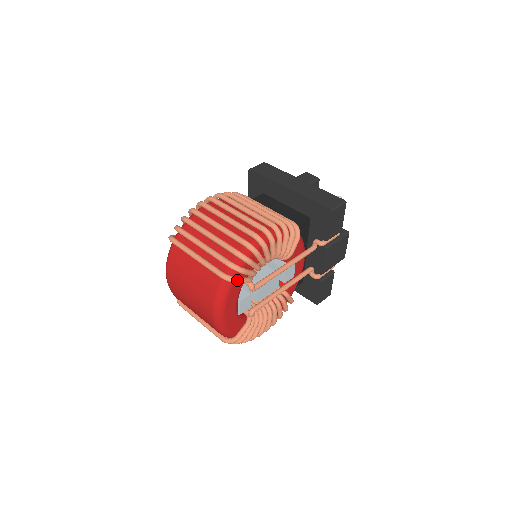
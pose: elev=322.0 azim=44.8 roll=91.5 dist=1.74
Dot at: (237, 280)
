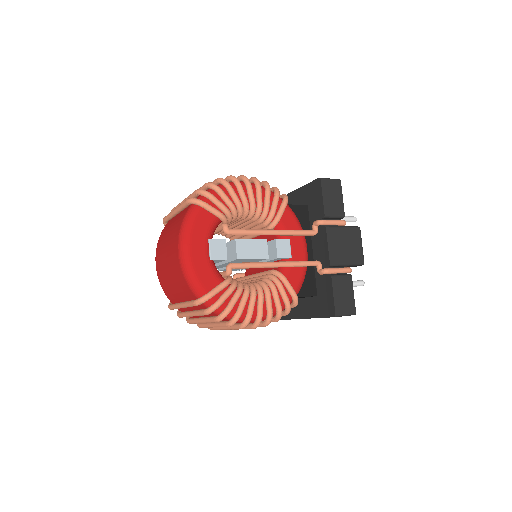
Dot at: (202, 201)
